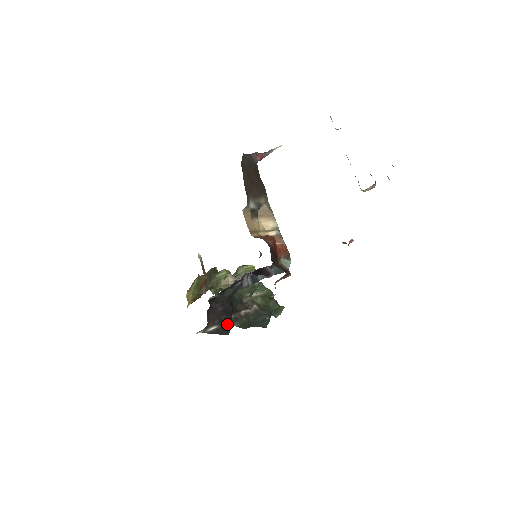
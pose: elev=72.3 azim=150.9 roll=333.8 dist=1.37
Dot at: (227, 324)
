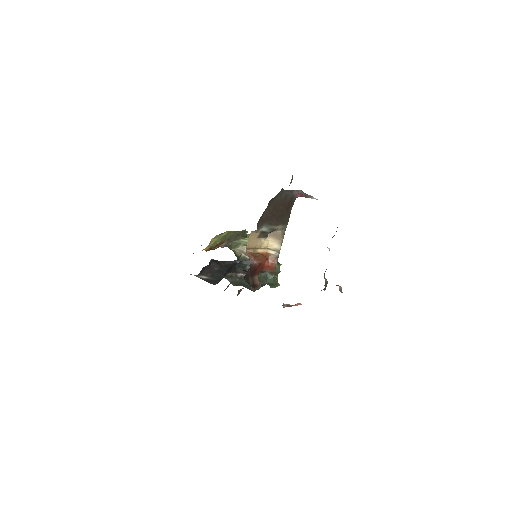
Dot at: (216, 279)
